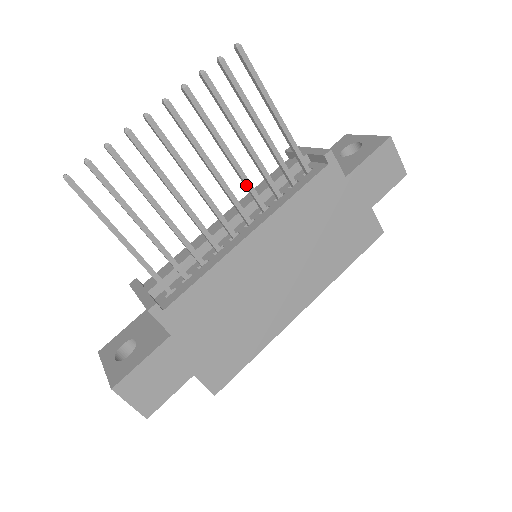
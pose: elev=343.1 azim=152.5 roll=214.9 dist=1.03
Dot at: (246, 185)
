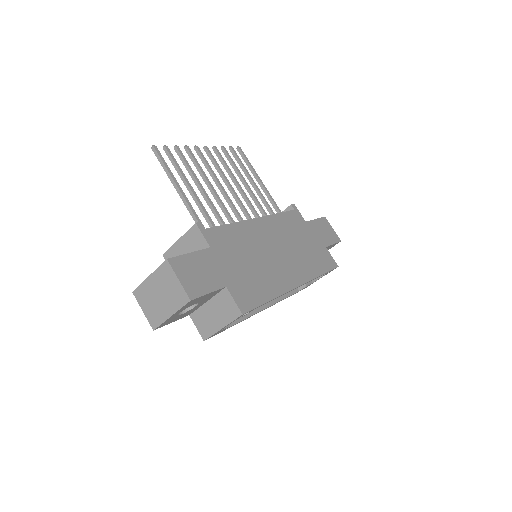
Dot at: (248, 202)
